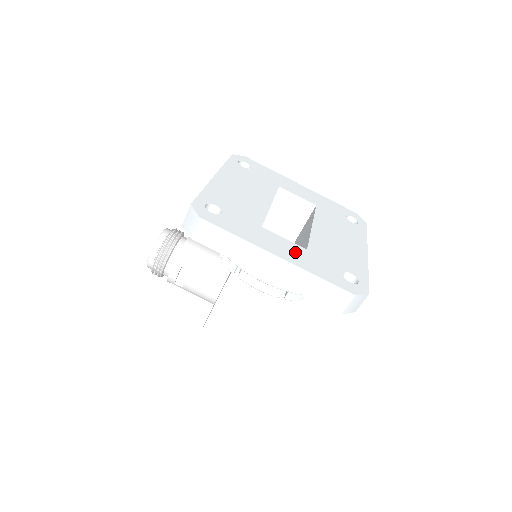
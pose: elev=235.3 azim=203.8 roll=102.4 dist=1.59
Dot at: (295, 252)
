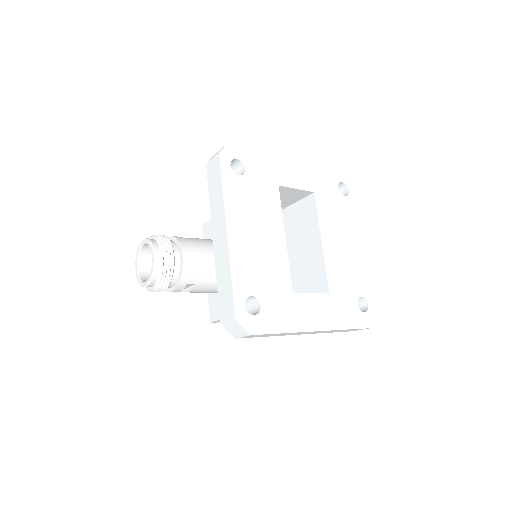
Dot at: (324, 309)
